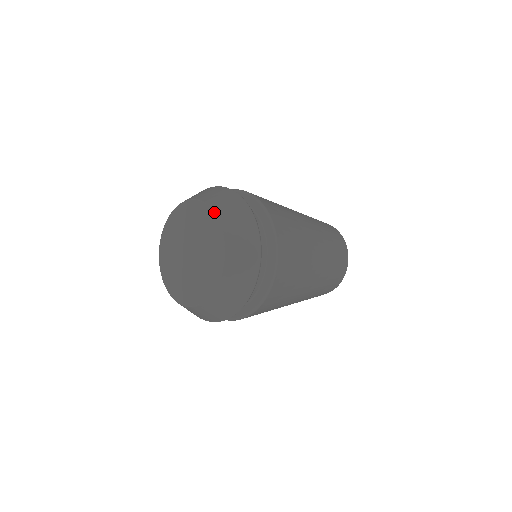
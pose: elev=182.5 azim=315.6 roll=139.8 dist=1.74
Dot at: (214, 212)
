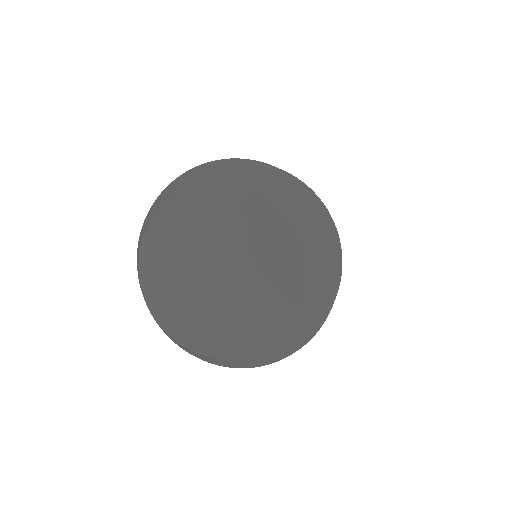
Dot at: (258, 192)
